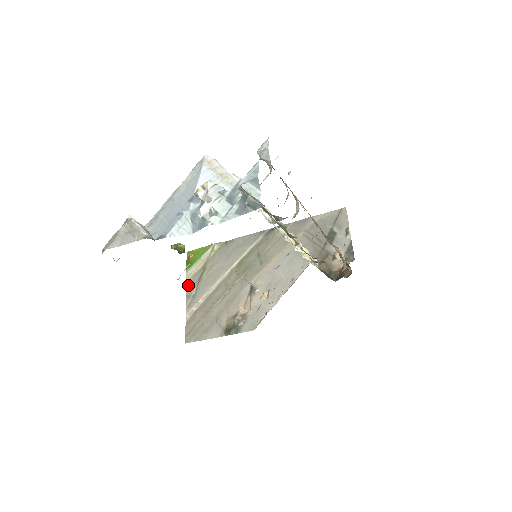
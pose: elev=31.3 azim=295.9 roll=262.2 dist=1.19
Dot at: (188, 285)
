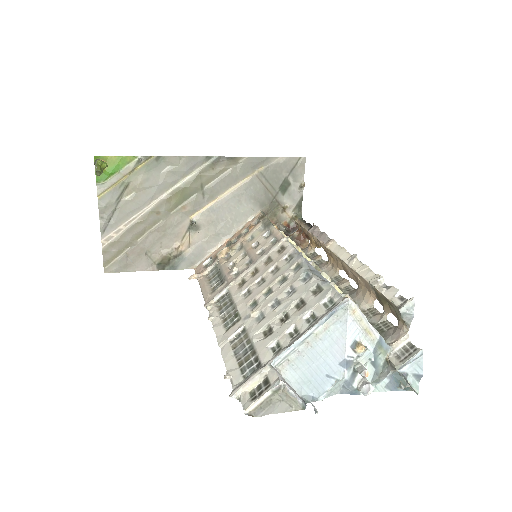
Dot at: (101, 204)
